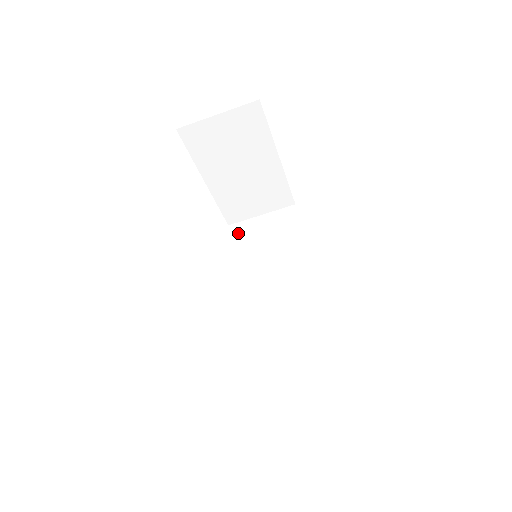
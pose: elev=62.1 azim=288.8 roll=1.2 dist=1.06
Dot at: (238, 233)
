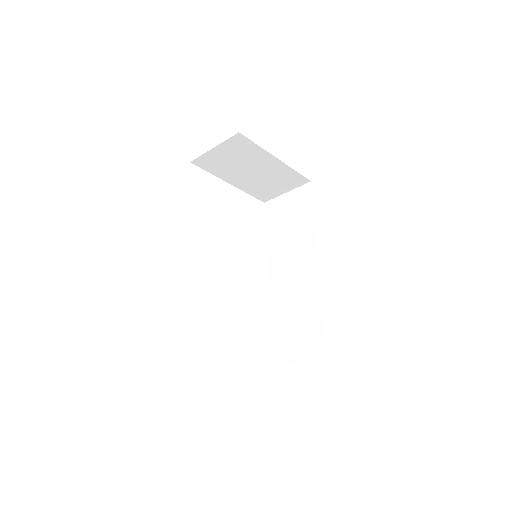
Dot at: (270, 211)
